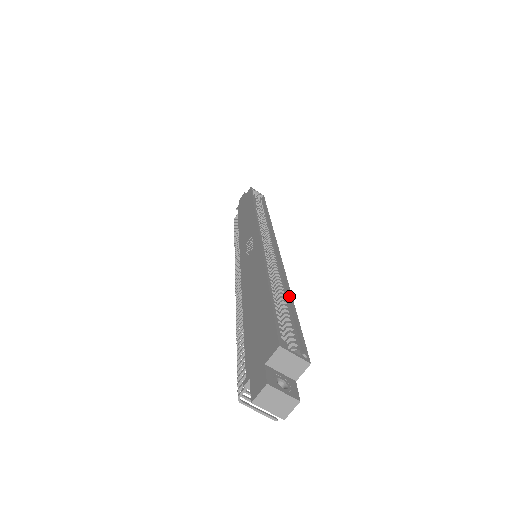
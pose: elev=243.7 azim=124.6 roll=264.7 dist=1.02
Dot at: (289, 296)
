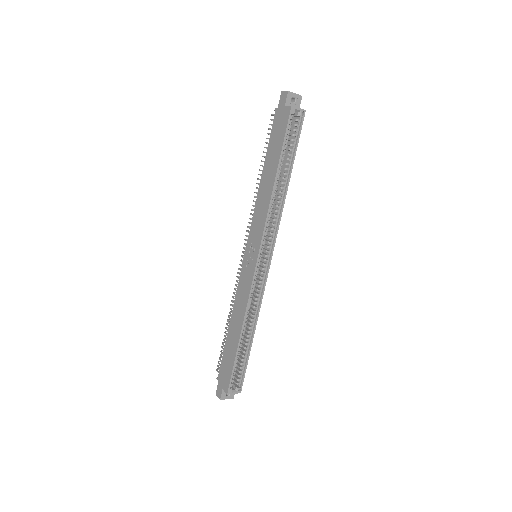
Dot at: (251, 339)
